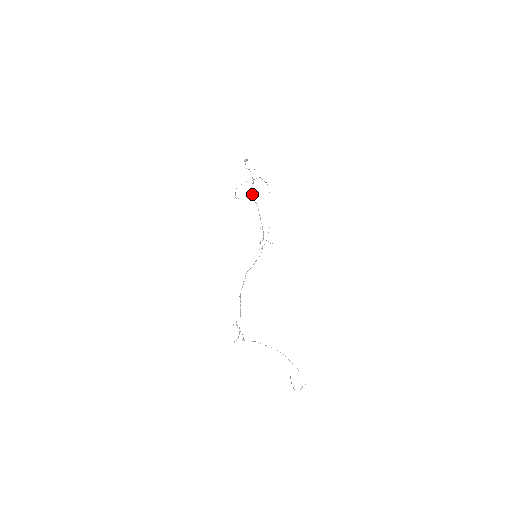
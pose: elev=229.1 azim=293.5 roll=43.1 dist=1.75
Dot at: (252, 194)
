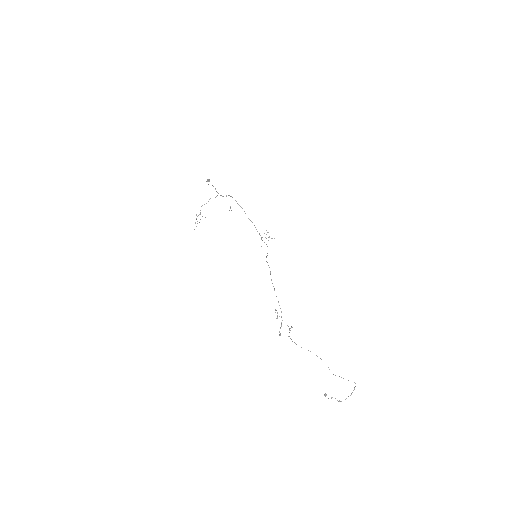
Dot at: occluded
